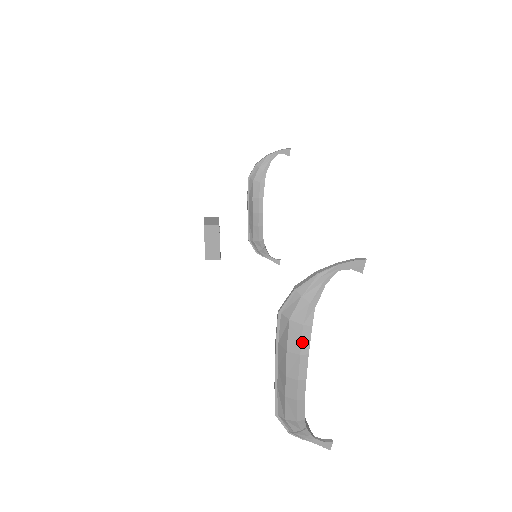
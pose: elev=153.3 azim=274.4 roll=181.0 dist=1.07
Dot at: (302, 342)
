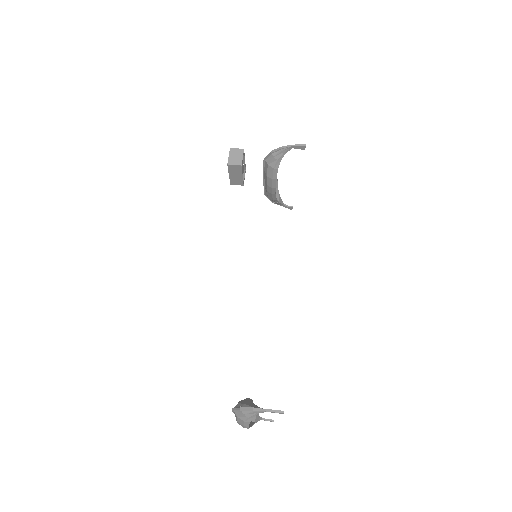
Dot at: (244, 424)
